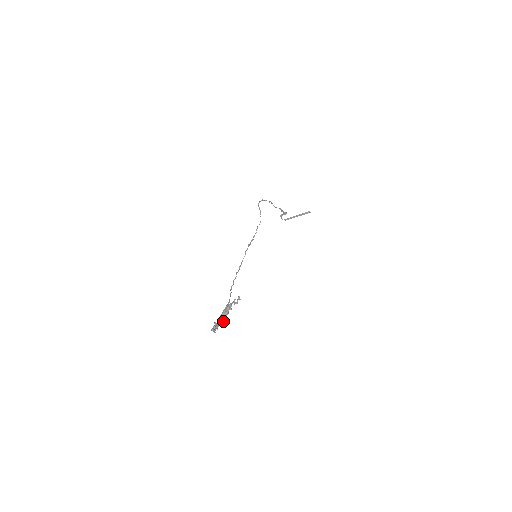
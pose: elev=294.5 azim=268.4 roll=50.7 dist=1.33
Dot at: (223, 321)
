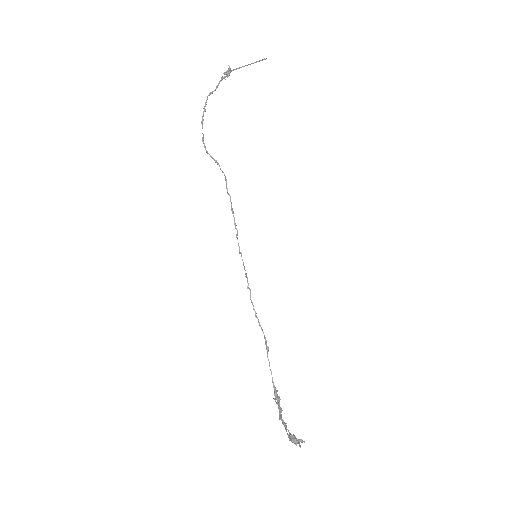
Dot at: occluded
